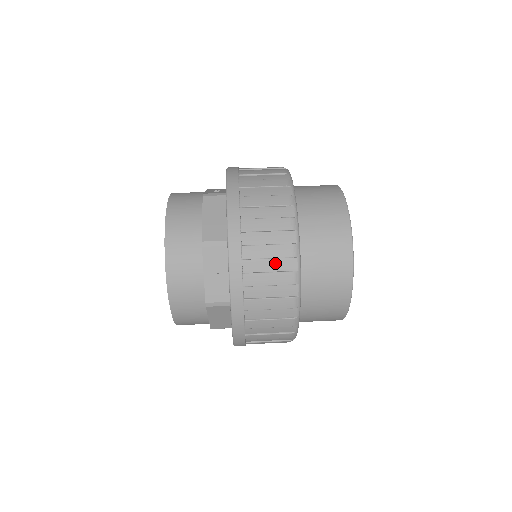
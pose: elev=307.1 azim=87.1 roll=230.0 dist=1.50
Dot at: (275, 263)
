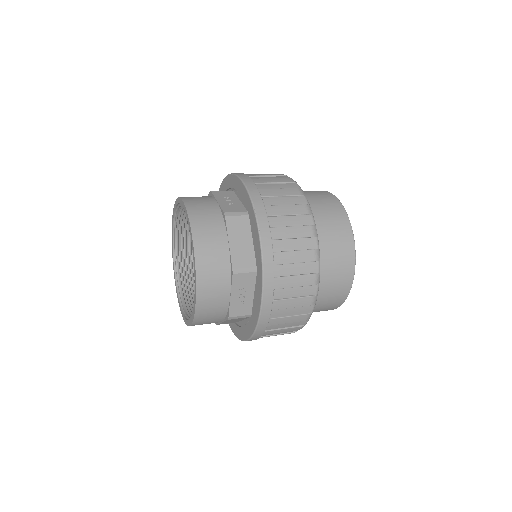
Dot at: (300, 290)
